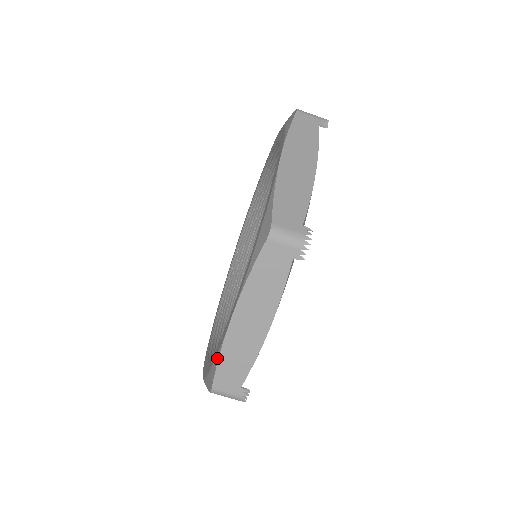
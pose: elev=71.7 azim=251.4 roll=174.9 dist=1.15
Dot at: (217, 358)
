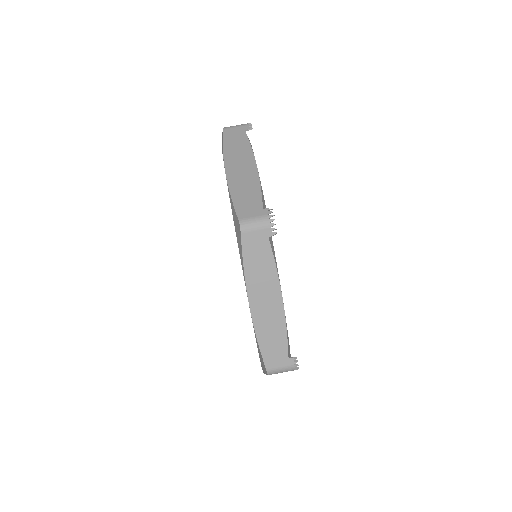
Dot at: (257, 344)
